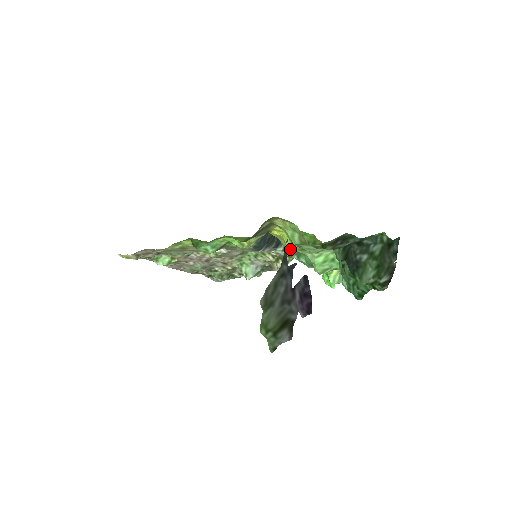
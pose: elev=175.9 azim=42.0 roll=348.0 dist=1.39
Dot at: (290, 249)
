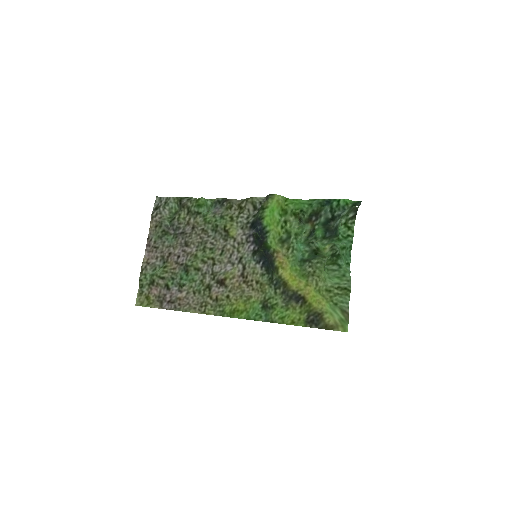
Dot at: (311, 282)
